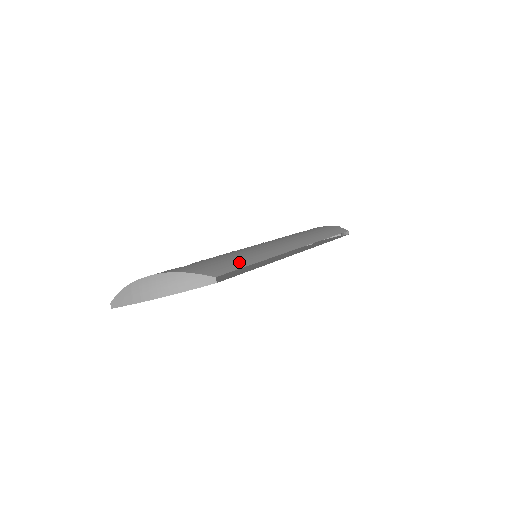
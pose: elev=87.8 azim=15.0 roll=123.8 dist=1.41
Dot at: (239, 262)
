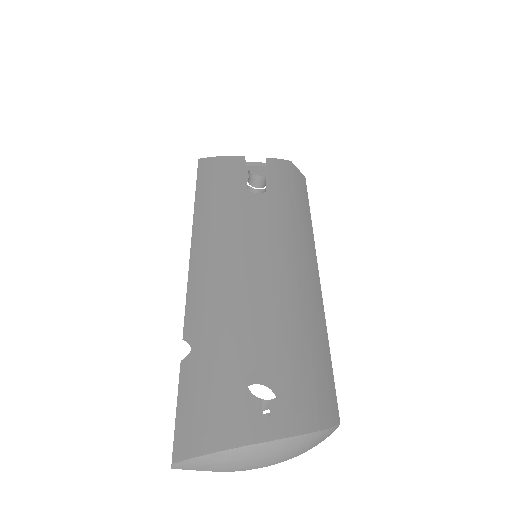
Dot at: (322, 355)
